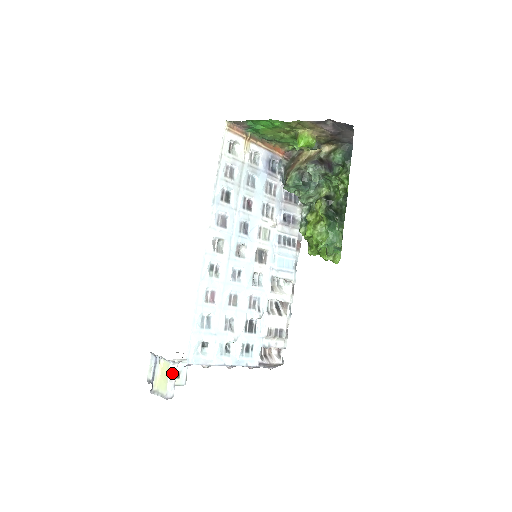
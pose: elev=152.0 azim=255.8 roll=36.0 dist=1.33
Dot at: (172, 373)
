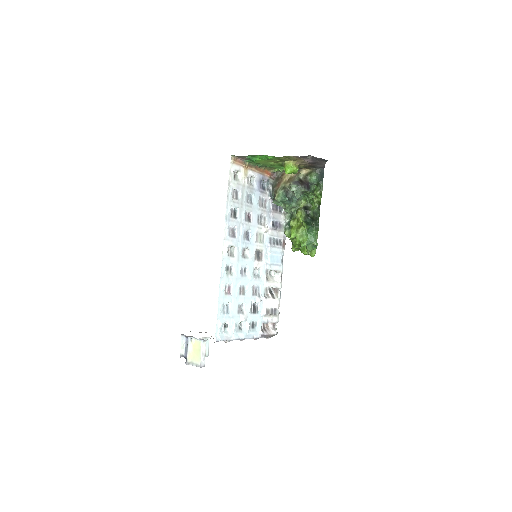
Dot at: (203, 348)
